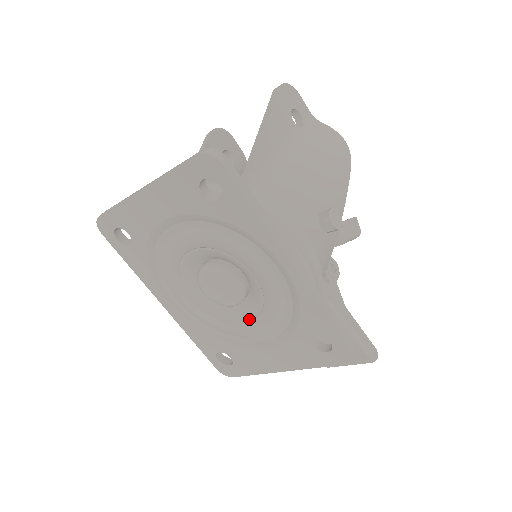
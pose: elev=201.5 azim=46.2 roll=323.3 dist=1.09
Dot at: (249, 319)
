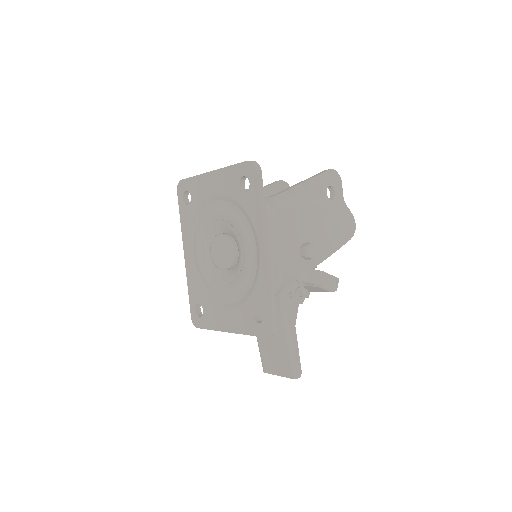
Dot at: (227, 283)
